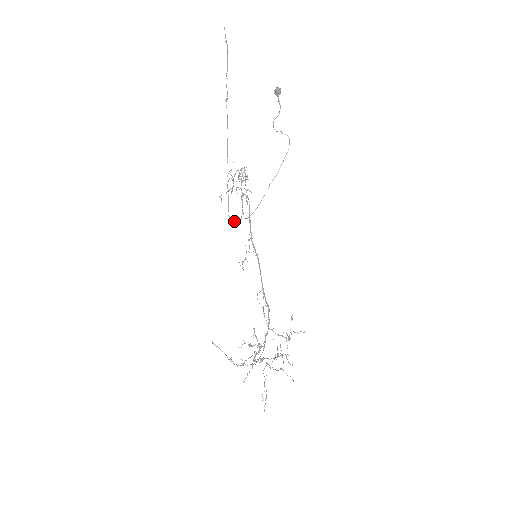
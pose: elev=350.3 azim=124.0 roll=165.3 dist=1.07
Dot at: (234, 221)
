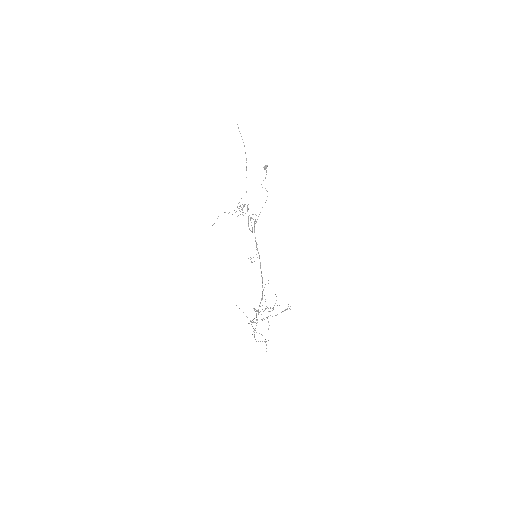
Dot at: (251, 231)
